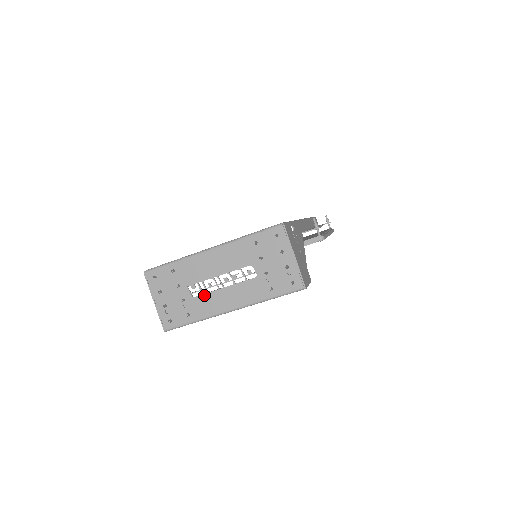
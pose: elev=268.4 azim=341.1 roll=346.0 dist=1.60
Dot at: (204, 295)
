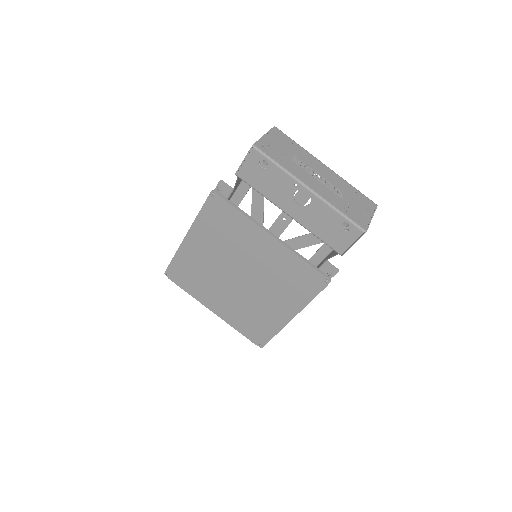
Dot at: (300, 167)
